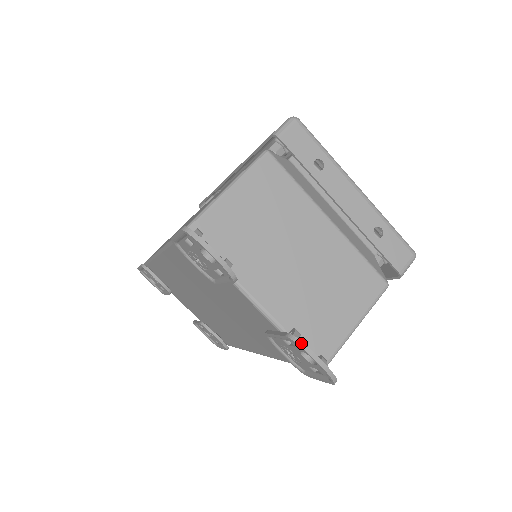
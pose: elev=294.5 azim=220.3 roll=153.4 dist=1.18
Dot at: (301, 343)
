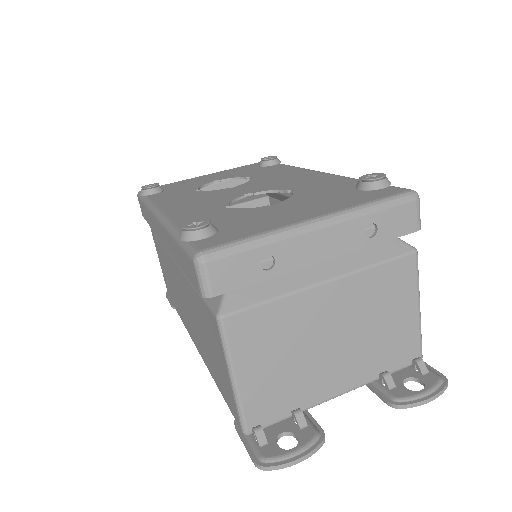
Dot at: (406, 406)
